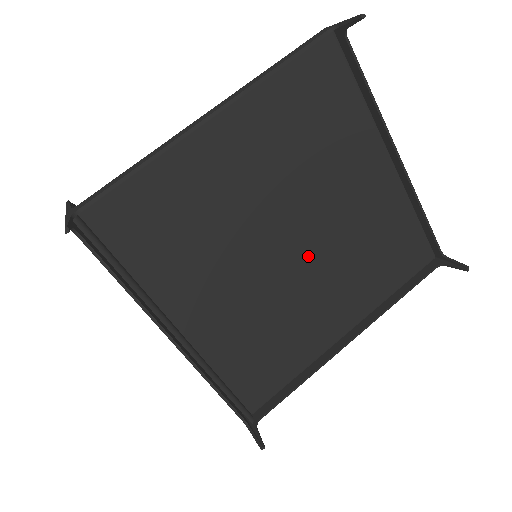
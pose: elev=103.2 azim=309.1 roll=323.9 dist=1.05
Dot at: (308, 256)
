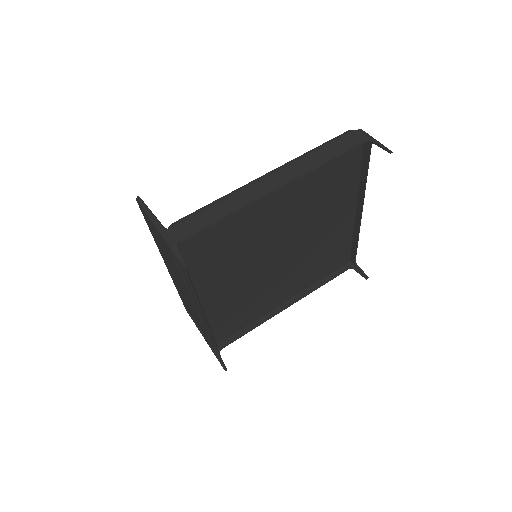
Dot at: (287, 261)
